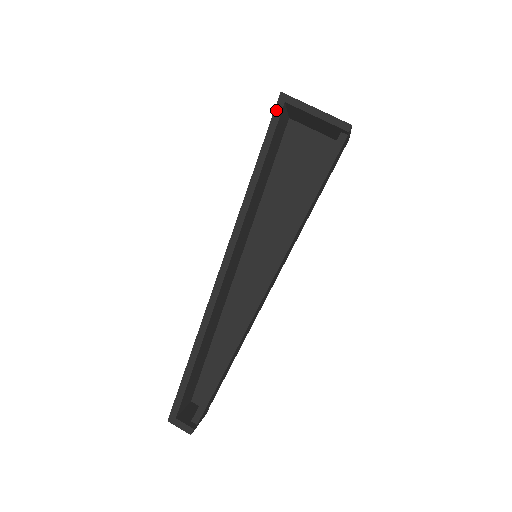
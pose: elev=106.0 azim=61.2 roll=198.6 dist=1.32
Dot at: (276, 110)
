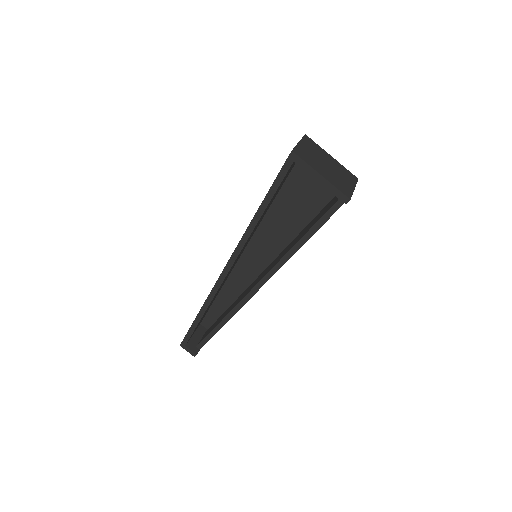
Dot at: (284, 166)
